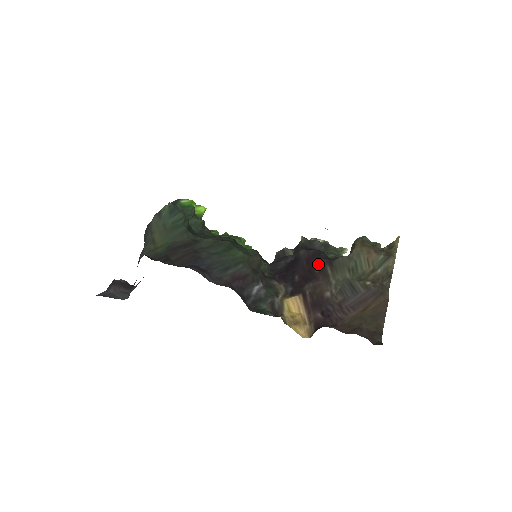
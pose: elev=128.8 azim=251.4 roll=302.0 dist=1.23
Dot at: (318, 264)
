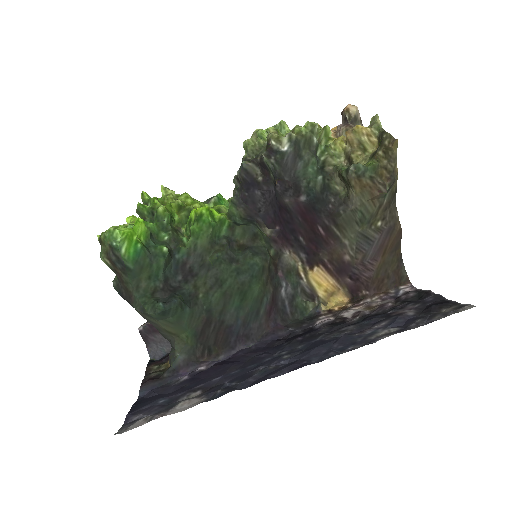
Dot at: (320, 225)
